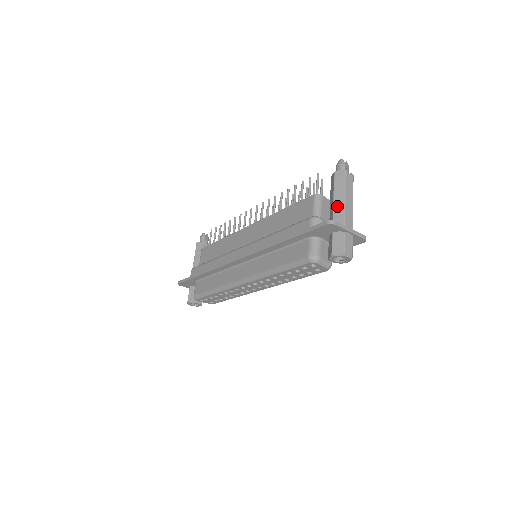
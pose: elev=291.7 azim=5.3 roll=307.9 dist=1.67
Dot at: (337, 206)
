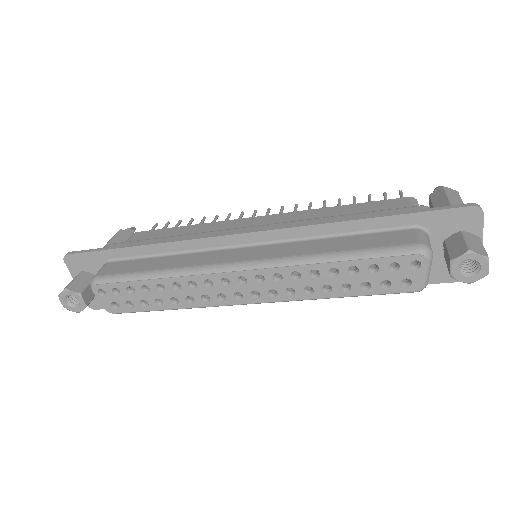
Dot at: occluded
